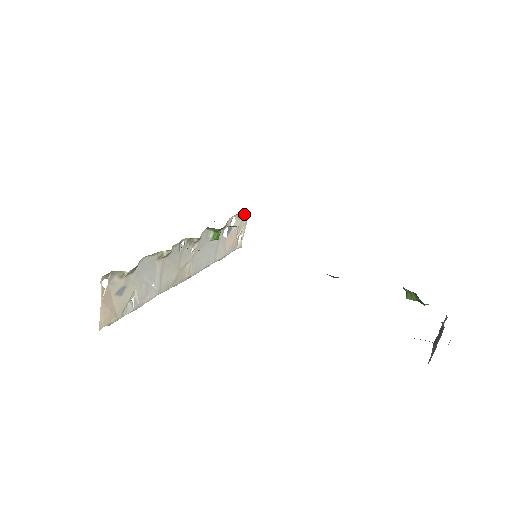
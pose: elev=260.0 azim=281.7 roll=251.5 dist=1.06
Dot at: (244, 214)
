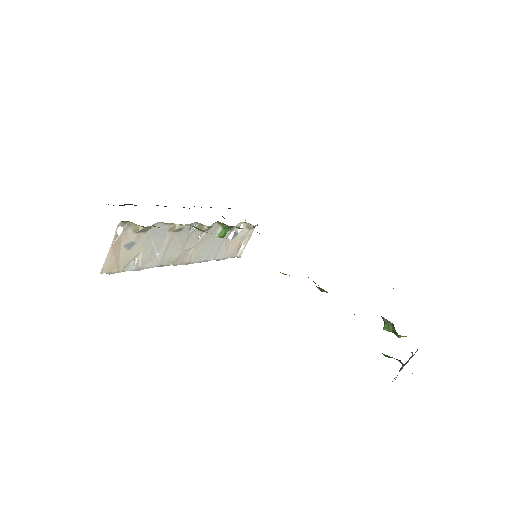
Dot at: occluded
